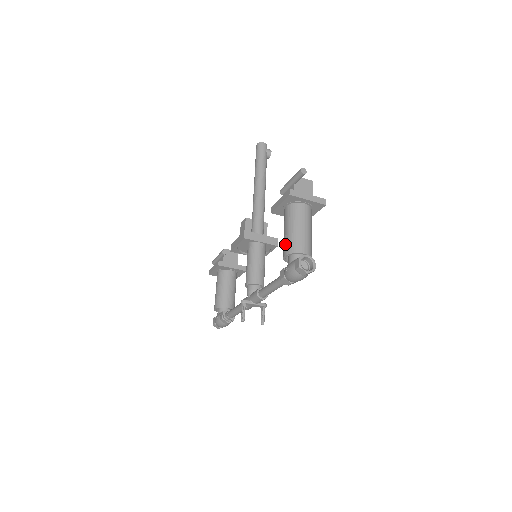
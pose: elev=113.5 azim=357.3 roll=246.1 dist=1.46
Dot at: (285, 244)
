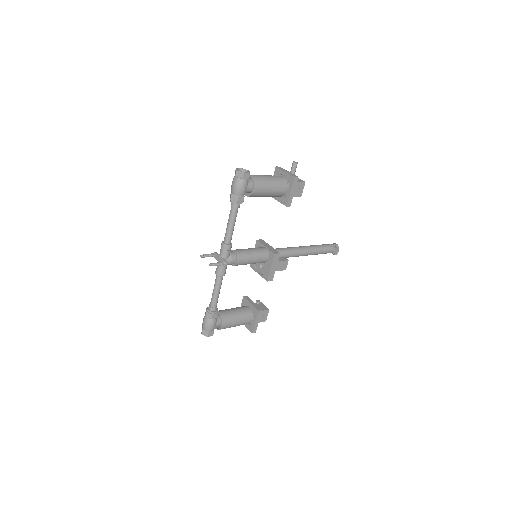
Dot at: occluded
